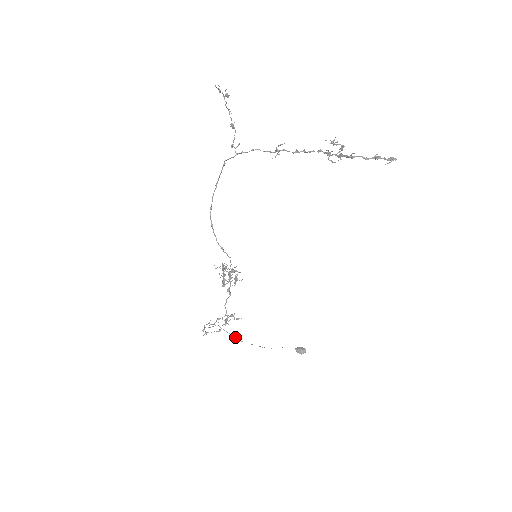
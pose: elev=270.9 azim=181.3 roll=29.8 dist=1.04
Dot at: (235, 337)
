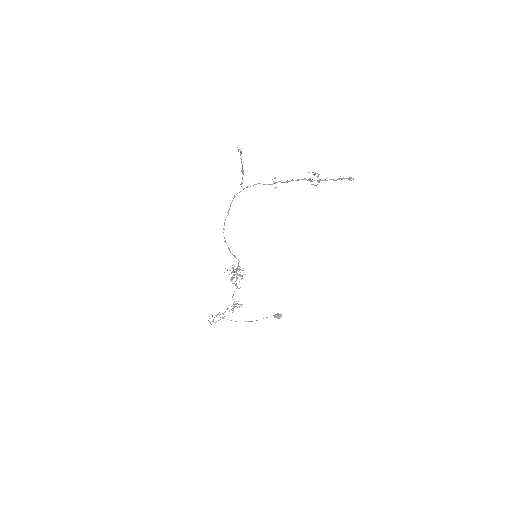
Dot at: (230, 320)
